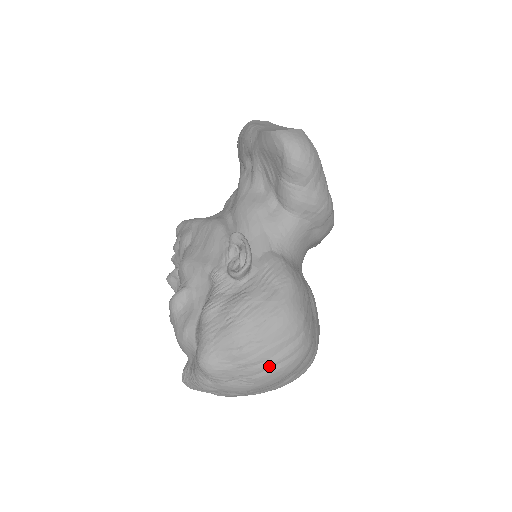
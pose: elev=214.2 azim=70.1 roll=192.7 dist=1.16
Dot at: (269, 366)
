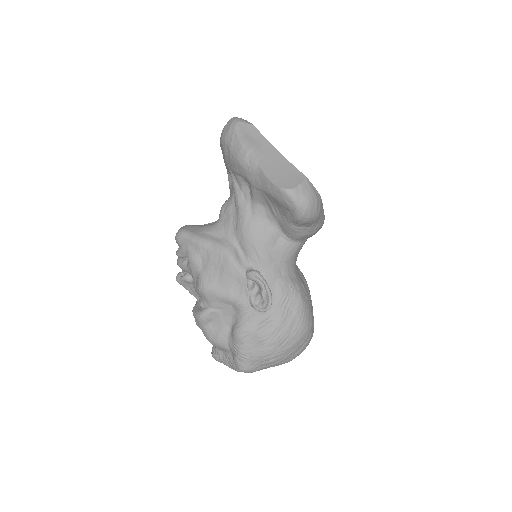
Dot at: (290, 360)
